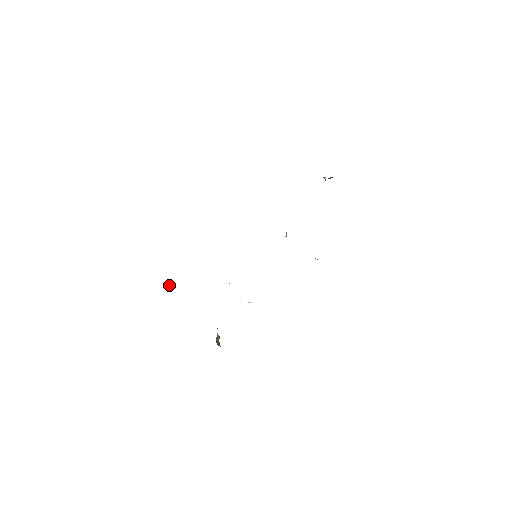
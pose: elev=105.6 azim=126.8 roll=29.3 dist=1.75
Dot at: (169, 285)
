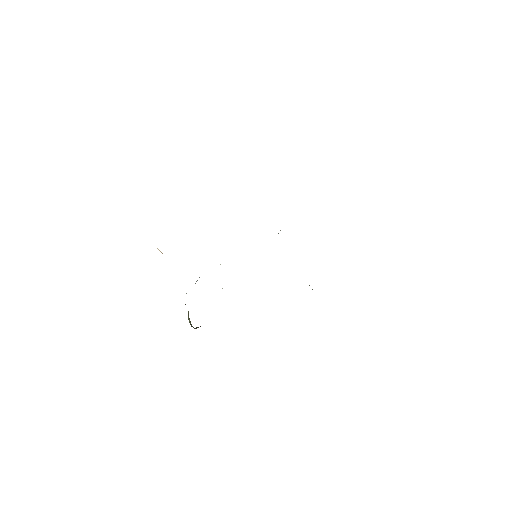
Dot at: (162, 253)
